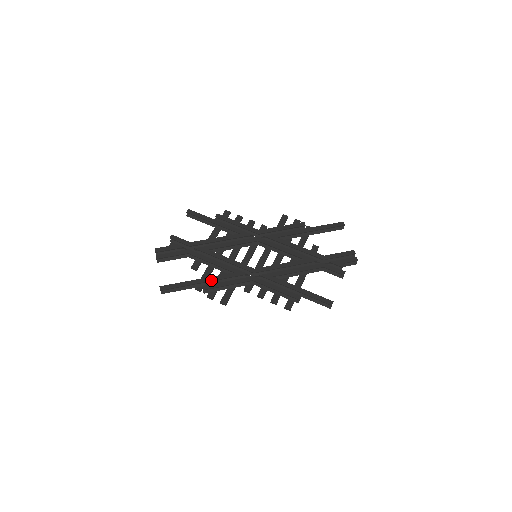
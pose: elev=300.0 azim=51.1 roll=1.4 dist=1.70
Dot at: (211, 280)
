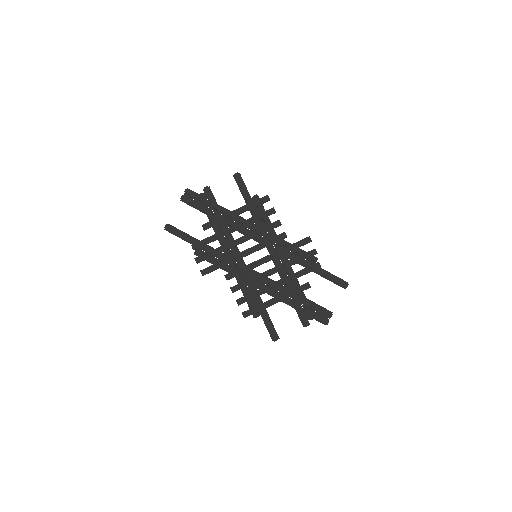
Dot at: (206, 249)
